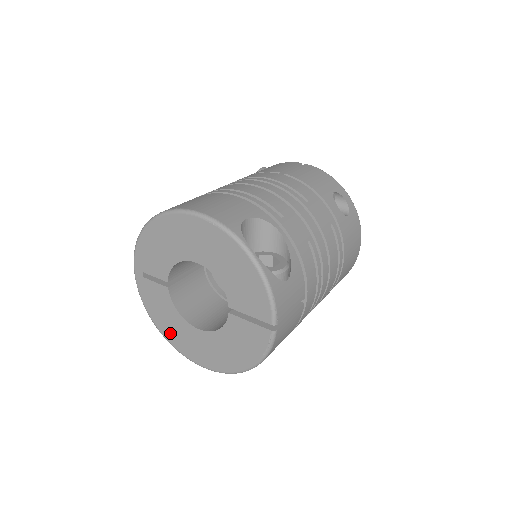
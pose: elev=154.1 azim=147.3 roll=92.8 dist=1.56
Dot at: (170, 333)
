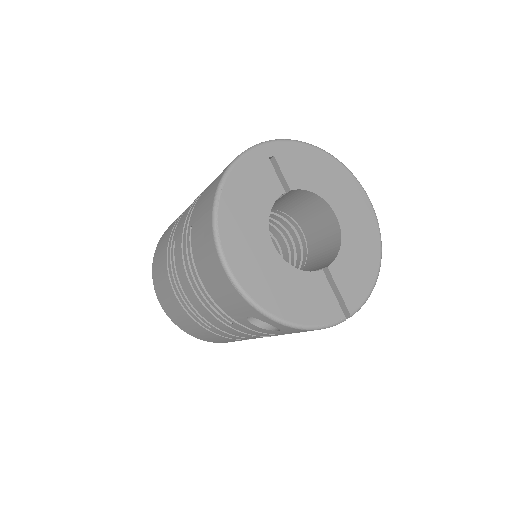
Dot at: (232, 212)
